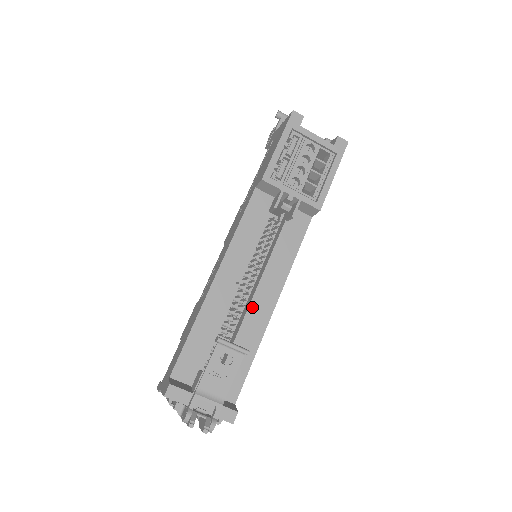
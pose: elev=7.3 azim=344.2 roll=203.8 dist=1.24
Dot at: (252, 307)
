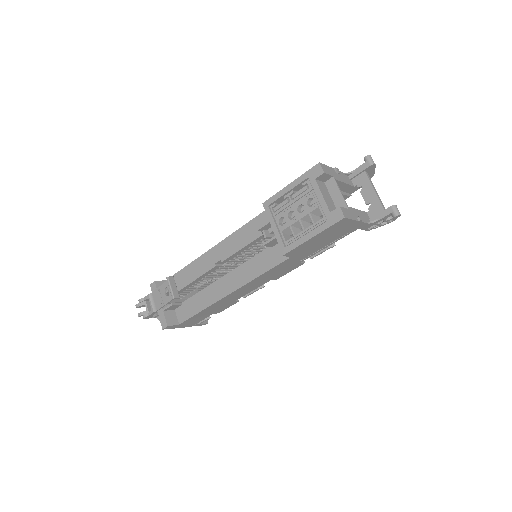
Dot at: (218, 282)
